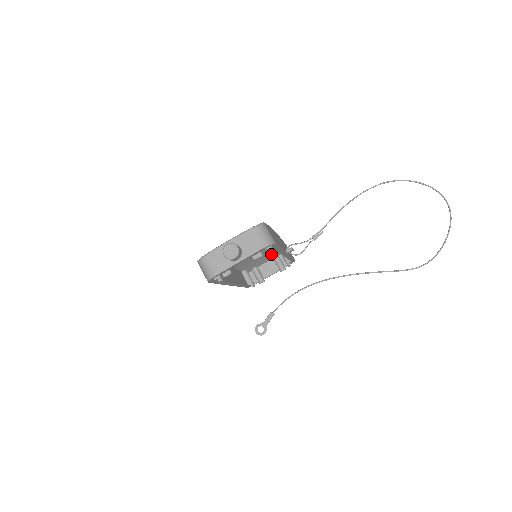
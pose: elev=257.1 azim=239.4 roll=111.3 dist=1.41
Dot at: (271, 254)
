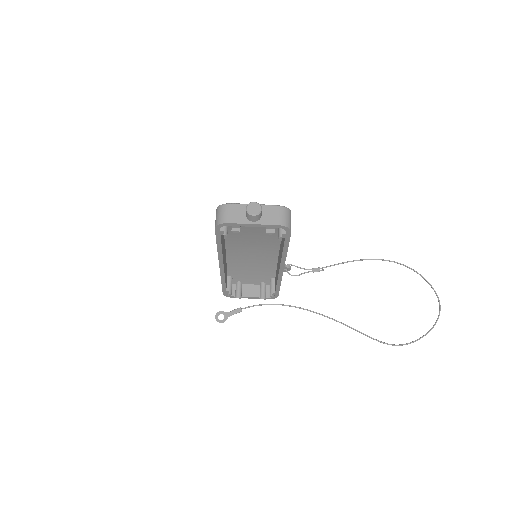
Dot at: (262, 277)
